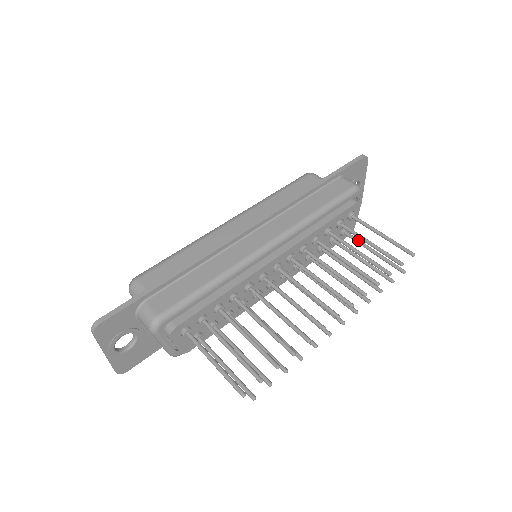
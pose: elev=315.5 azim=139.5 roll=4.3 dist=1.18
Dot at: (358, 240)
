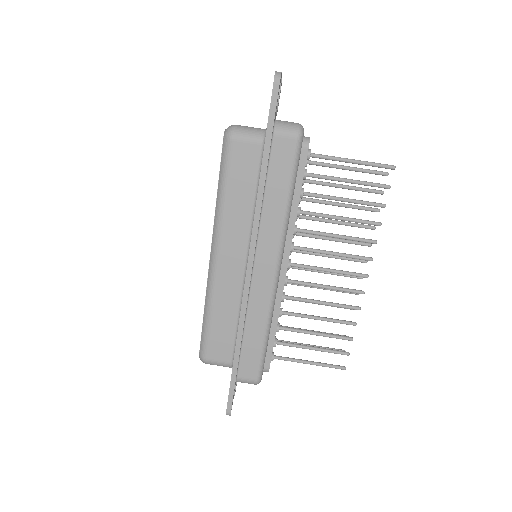
Dot at: (325, 166)
